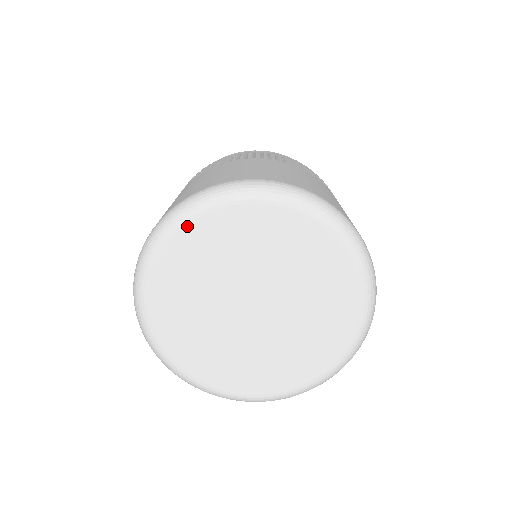
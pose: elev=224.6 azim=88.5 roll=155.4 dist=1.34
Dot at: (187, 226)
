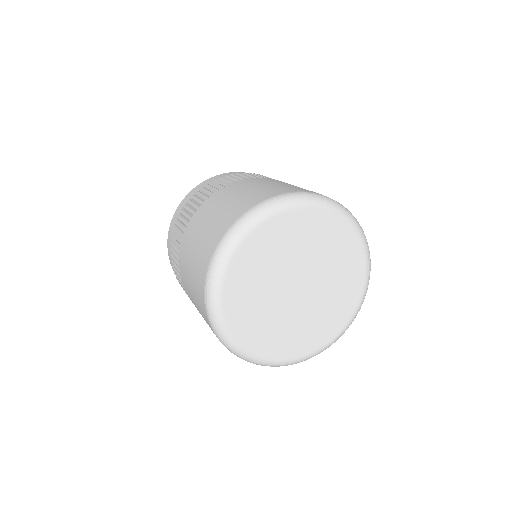
Dot at: (262, 225)
